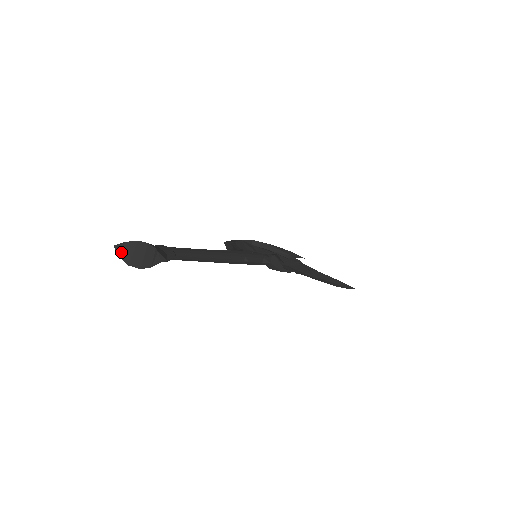
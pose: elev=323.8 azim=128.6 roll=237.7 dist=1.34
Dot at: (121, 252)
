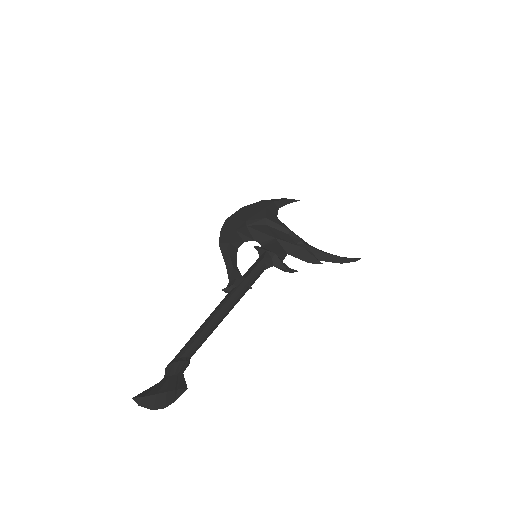
Dot at: (142, 404)
